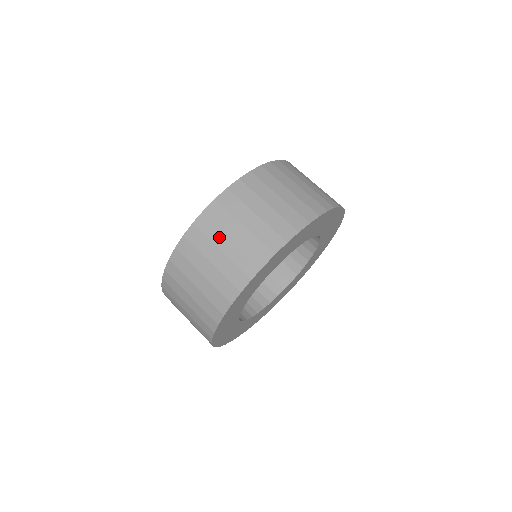
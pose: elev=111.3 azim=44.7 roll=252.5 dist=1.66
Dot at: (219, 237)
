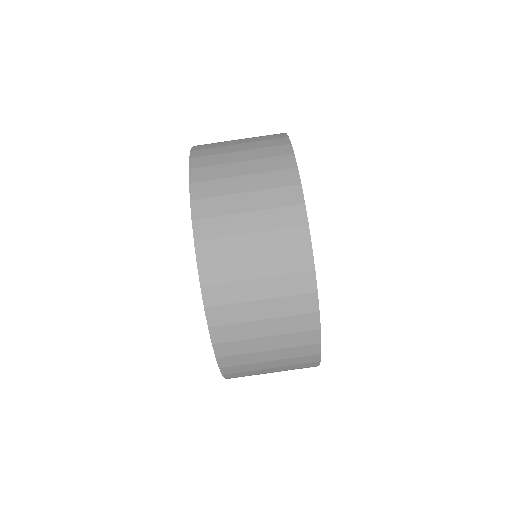
Dot at: (258, 367)
